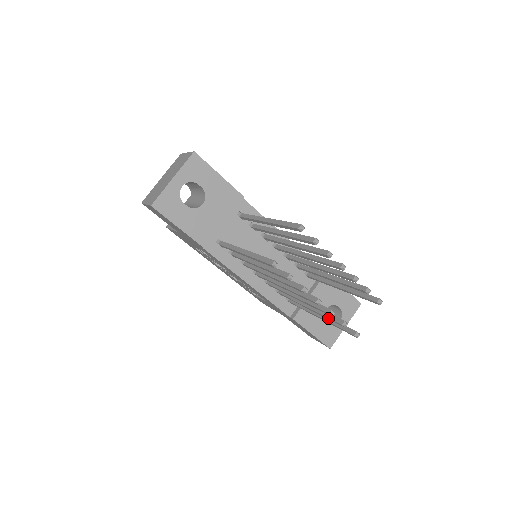
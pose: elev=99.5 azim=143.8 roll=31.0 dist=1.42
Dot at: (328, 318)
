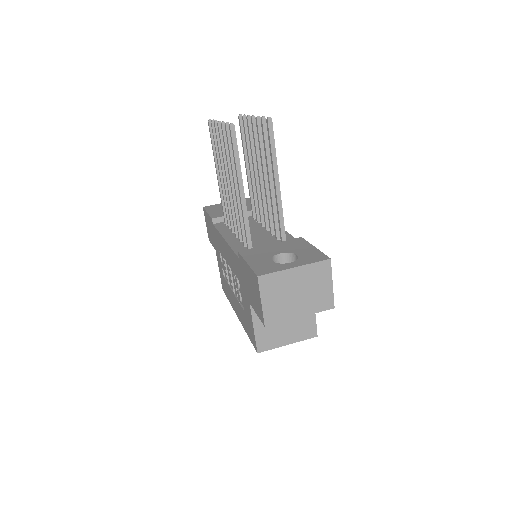
Dot at: (228, 149)
